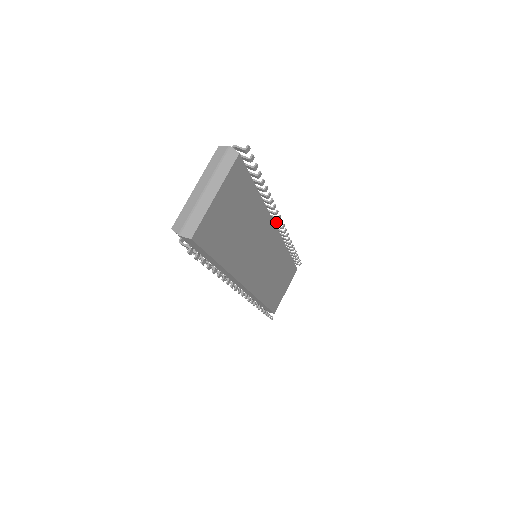
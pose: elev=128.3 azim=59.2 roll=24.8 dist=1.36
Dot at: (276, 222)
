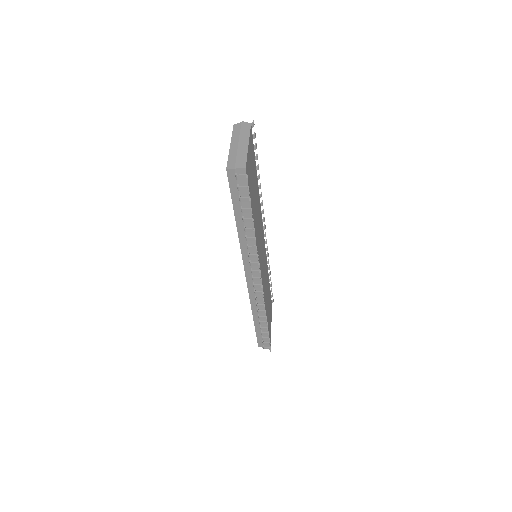
Dot at: occluded
